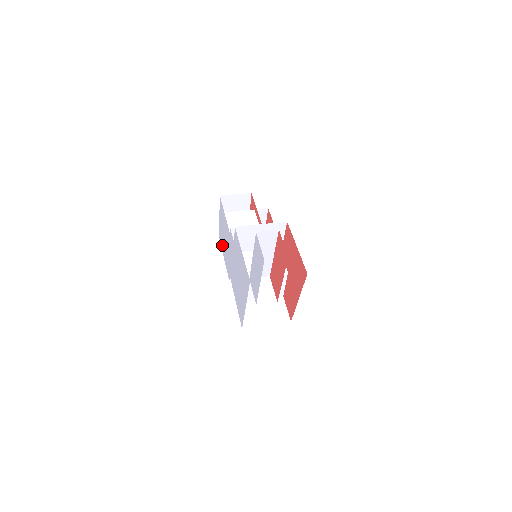
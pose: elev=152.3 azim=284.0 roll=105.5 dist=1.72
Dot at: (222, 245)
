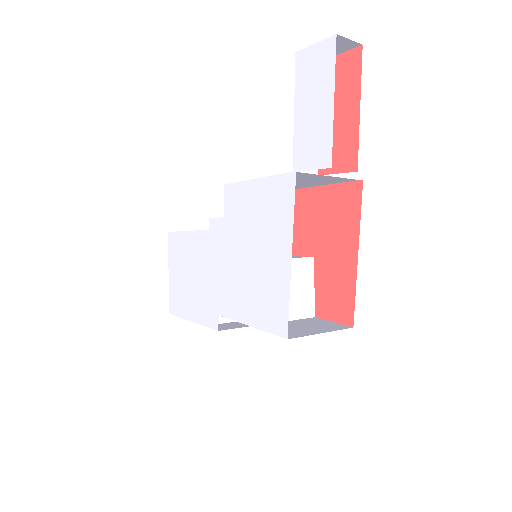
Dot at: (183, 306)
